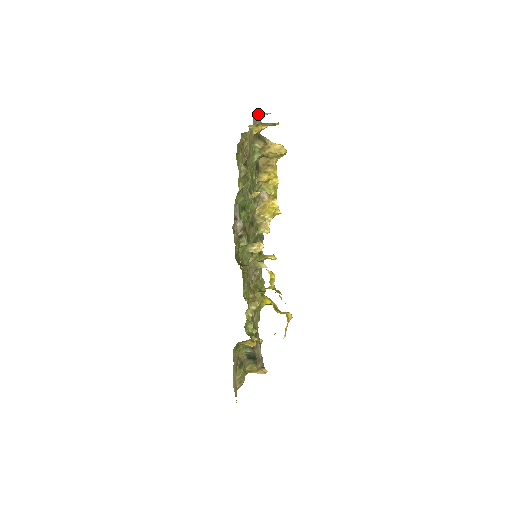
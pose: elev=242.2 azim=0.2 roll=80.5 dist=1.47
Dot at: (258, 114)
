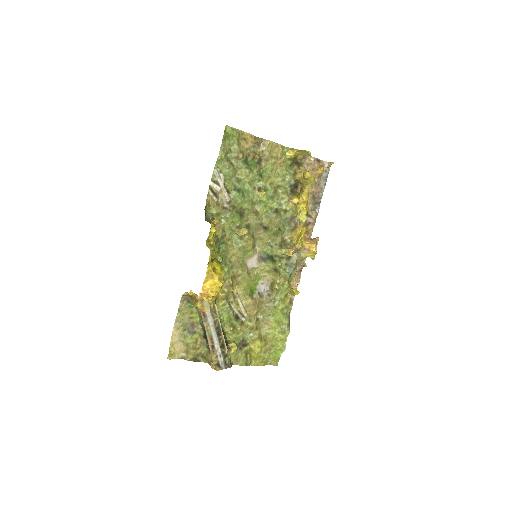
Dot at: (325, 162)
